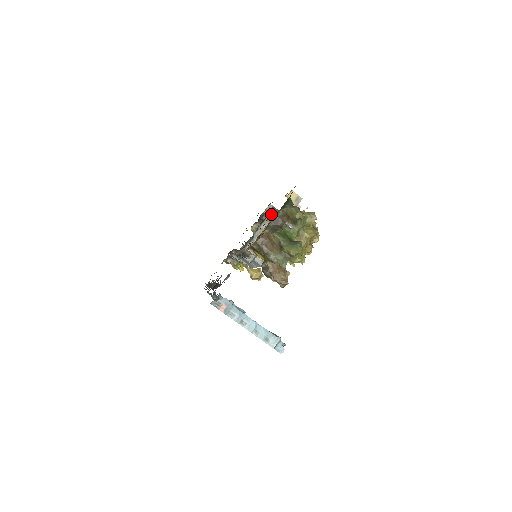
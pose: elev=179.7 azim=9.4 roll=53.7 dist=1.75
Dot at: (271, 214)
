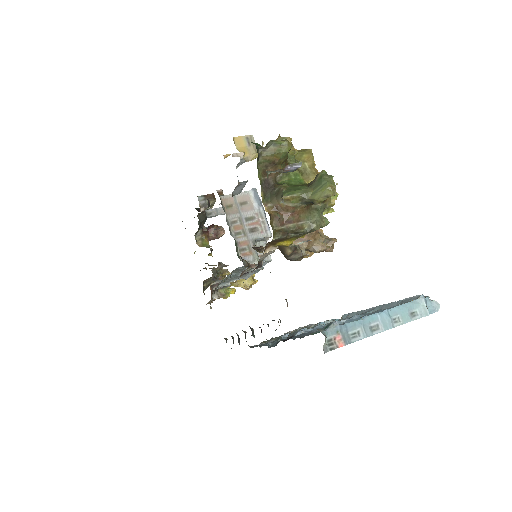
Dot at: (222, 198)
